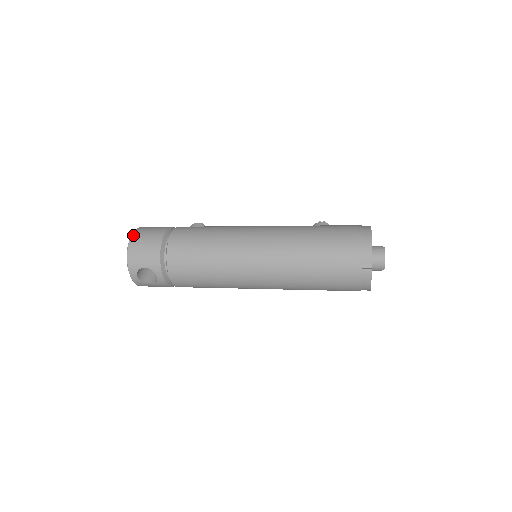
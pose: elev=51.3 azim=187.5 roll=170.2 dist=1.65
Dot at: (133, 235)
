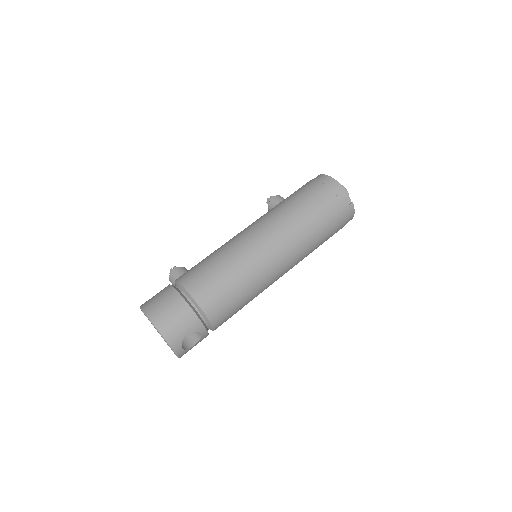
Dot at: (150, 317)
